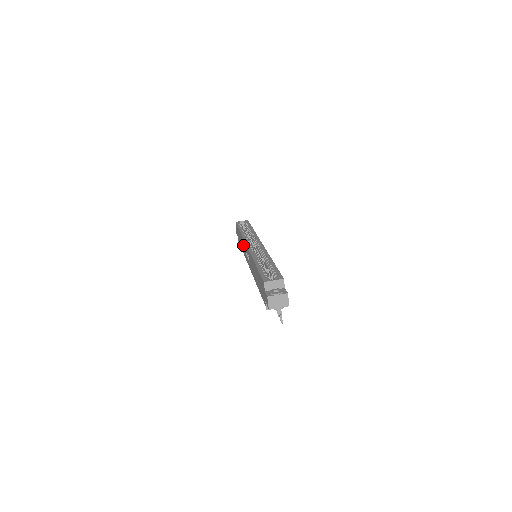
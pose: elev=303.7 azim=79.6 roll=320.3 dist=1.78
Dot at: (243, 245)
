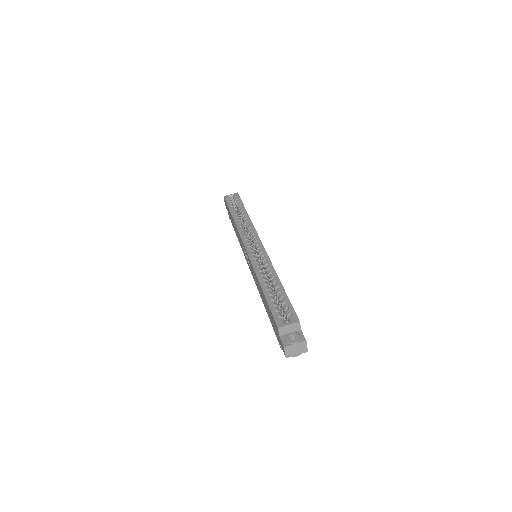
Dot at: (238, 236)
